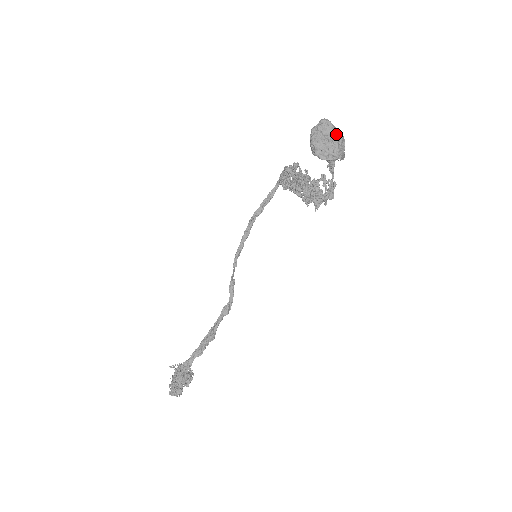
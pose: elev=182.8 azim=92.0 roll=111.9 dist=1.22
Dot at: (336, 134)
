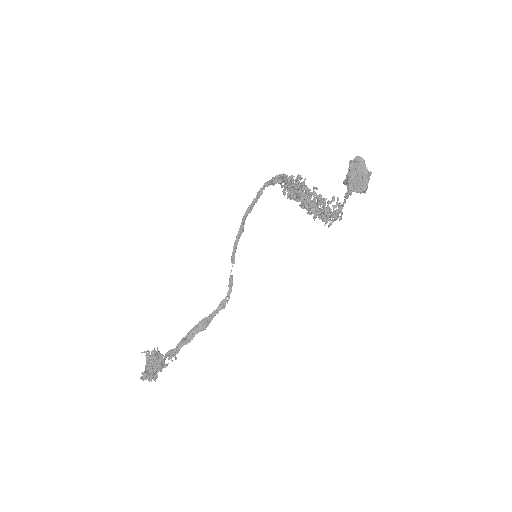
Dot at: (368, 172)
